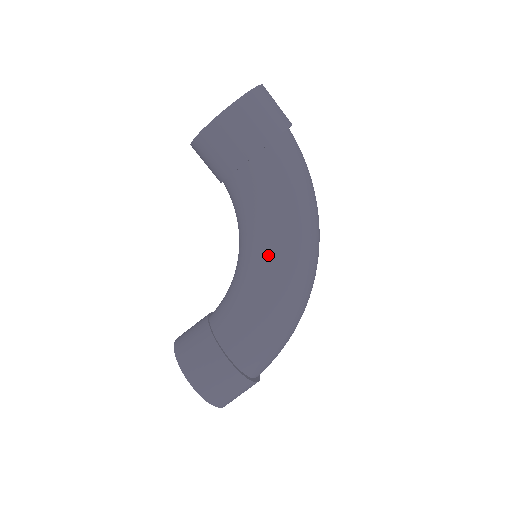
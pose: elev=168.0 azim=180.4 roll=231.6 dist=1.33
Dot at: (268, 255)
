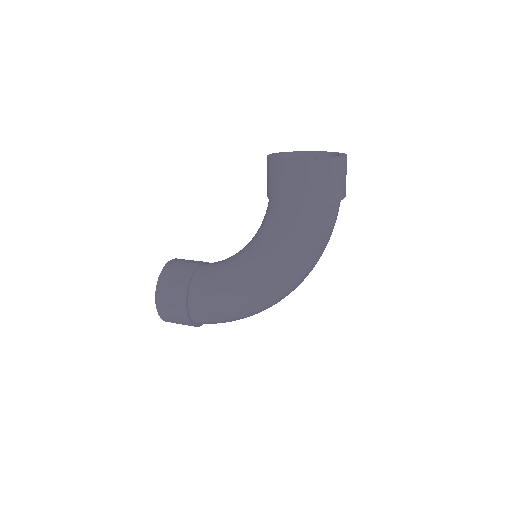
Dot at: (256, 267)
